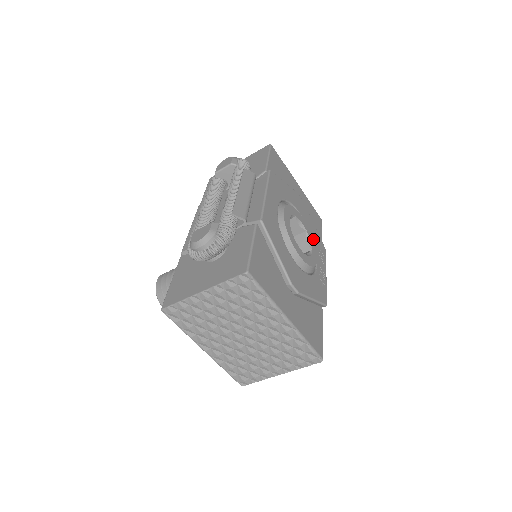
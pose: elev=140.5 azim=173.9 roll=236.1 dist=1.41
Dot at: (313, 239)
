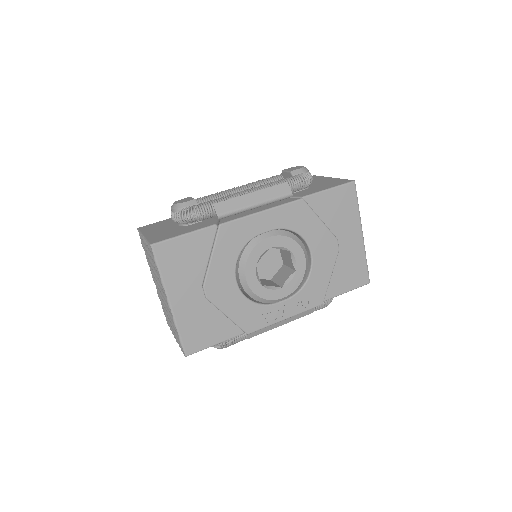
Dot at: (300, 283)
